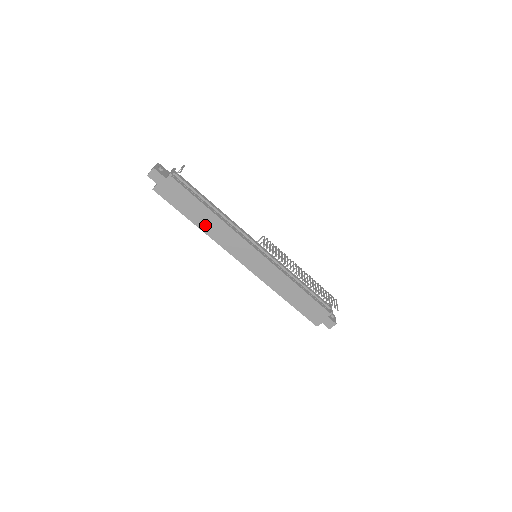
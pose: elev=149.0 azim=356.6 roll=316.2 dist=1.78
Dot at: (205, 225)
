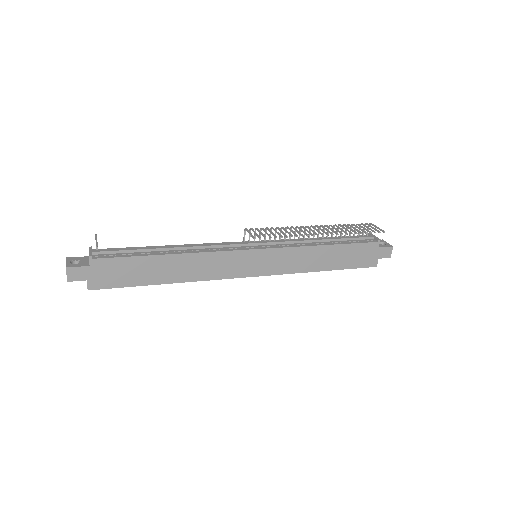
Dot at: (176, 274)
